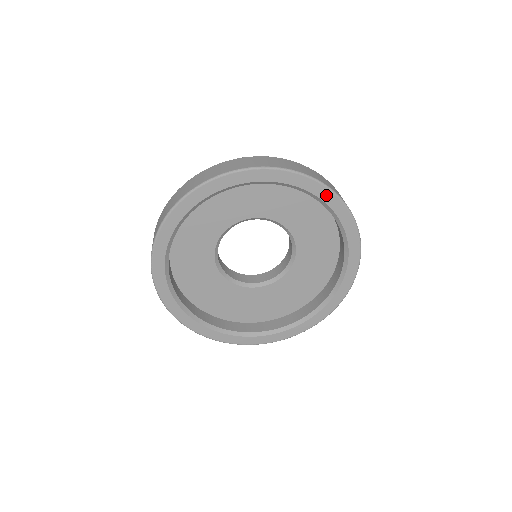
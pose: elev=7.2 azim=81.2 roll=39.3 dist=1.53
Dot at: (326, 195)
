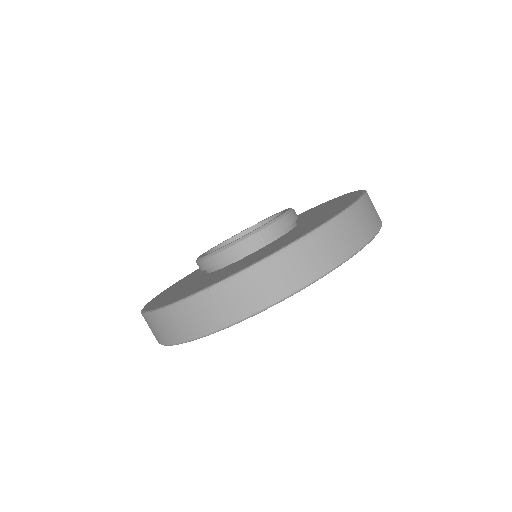
Dot at: occluded
